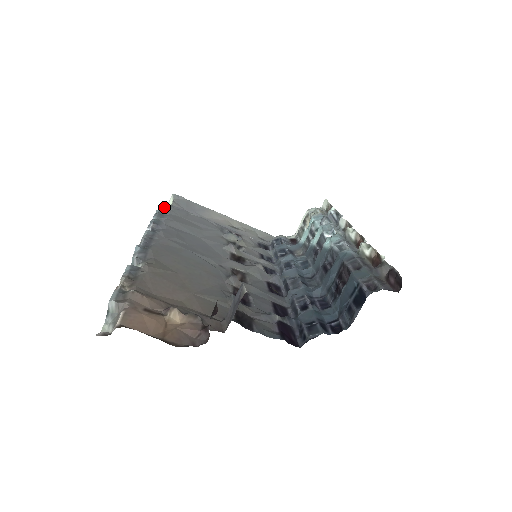
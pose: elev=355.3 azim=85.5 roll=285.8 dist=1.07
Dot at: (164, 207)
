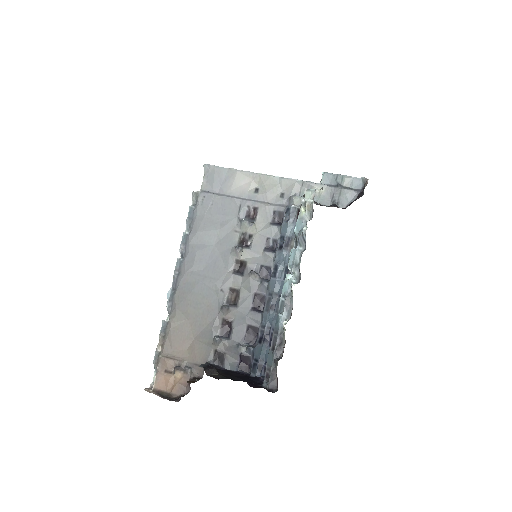
Dot at: (195, 197)
